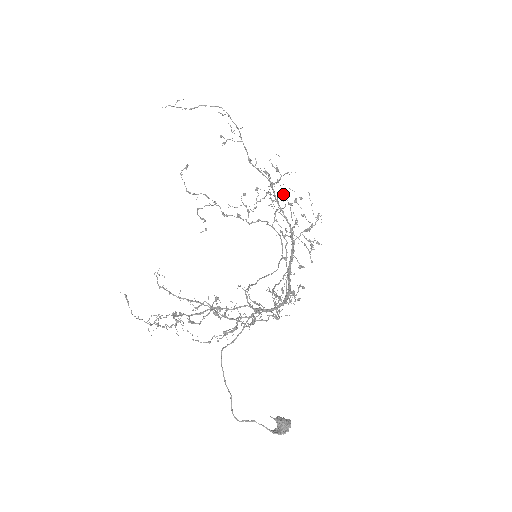
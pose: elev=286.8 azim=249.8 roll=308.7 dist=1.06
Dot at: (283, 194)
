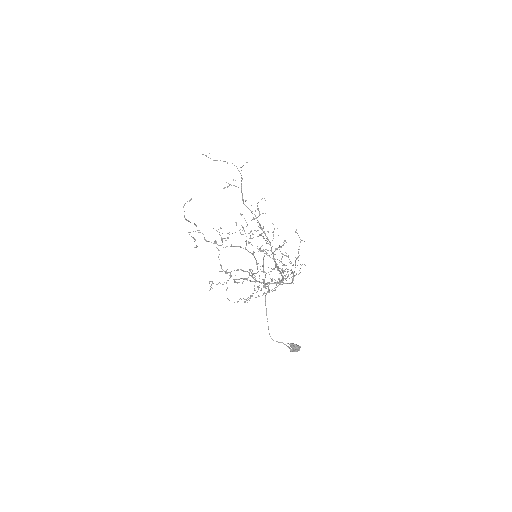
Dot at: occluded
